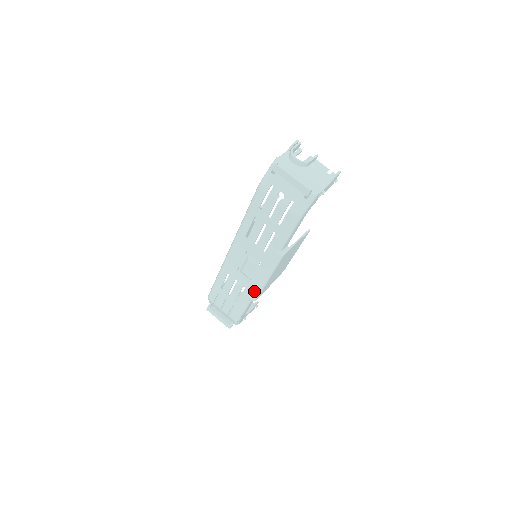
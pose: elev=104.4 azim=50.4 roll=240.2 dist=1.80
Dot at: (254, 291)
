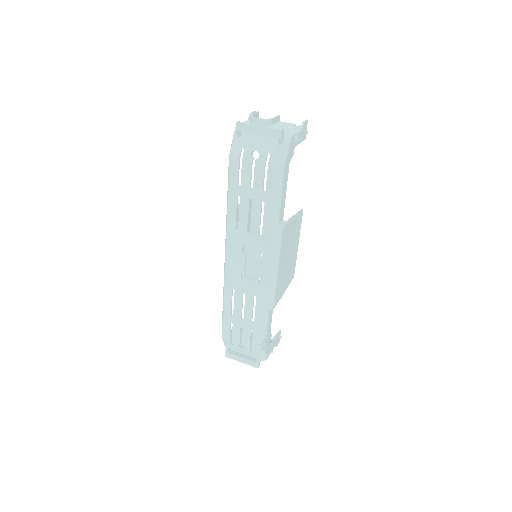
Dot at: (267, 295)
